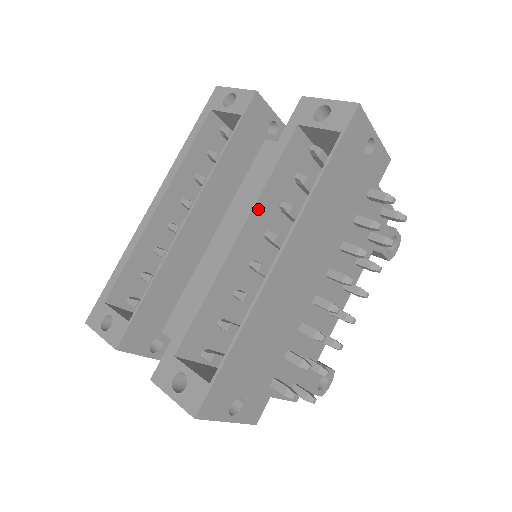
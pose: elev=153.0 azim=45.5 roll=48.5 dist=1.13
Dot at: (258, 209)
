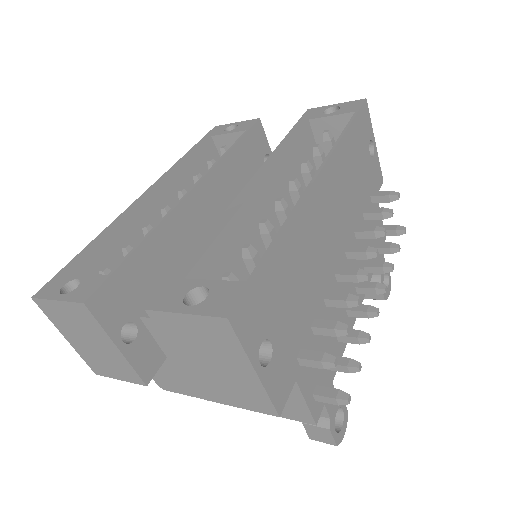
Dot at: (277, 169)
